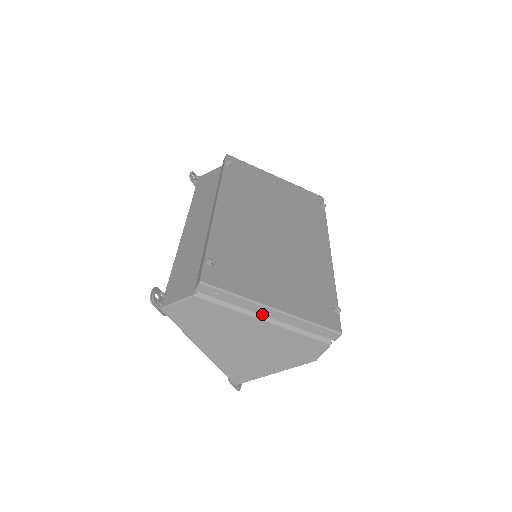
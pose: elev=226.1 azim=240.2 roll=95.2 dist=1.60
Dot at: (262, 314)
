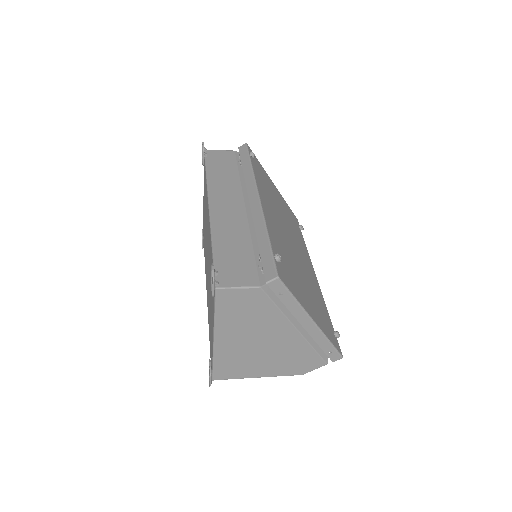
Dot at: (301, 323)
